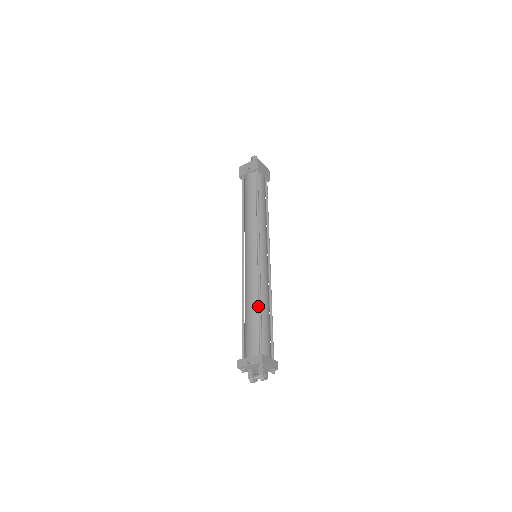
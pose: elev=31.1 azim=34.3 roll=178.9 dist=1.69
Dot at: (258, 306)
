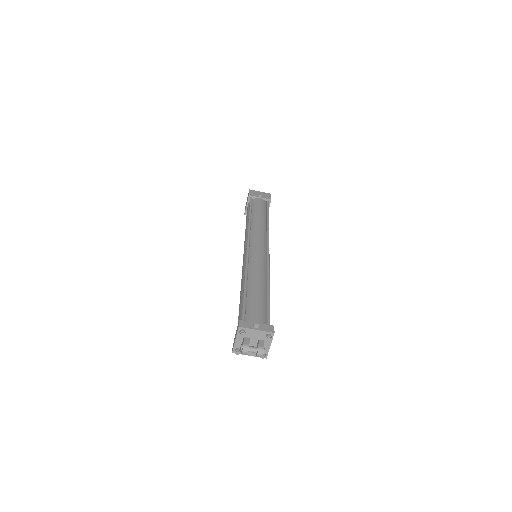
Dot at: (268, 288)
